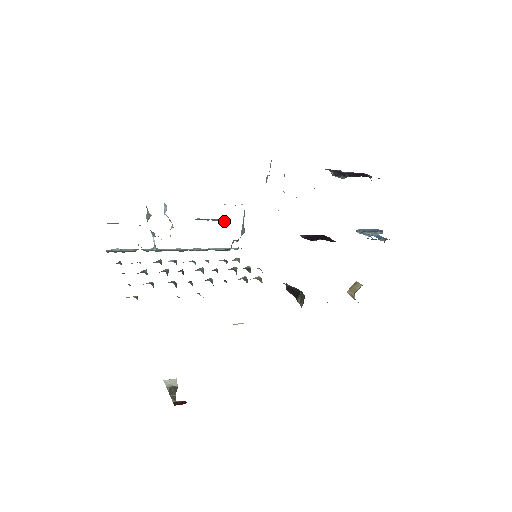
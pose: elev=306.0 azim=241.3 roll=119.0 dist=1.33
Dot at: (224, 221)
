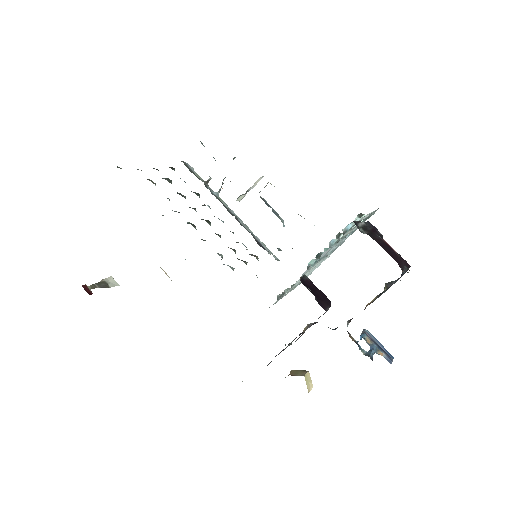
Dot at: (281, 221)
